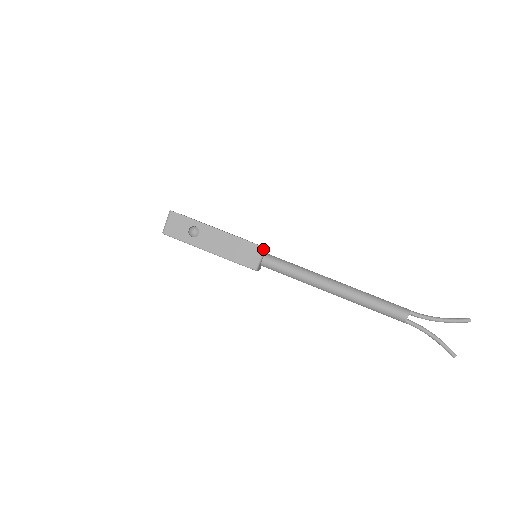
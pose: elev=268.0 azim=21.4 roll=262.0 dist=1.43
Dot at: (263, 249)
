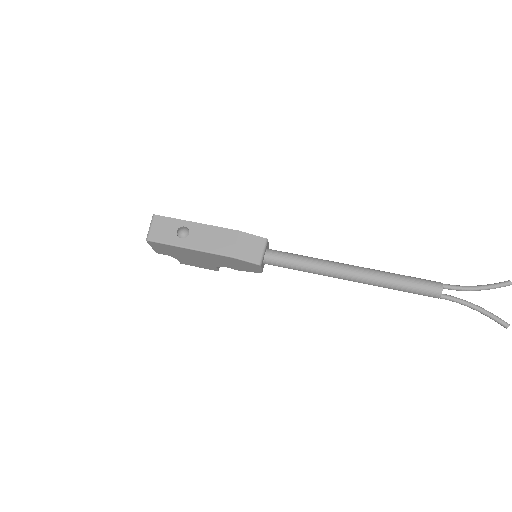
Dot at: (264, 240)
